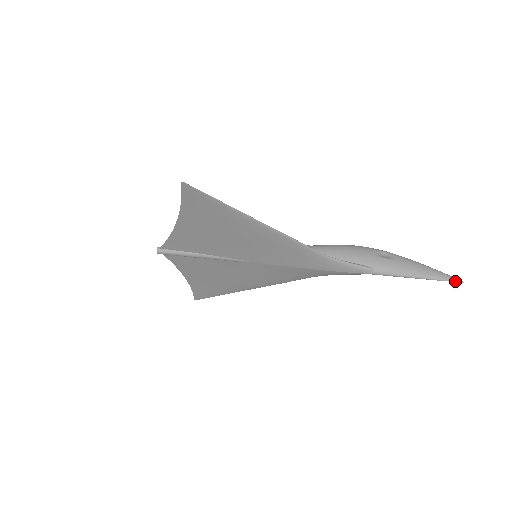
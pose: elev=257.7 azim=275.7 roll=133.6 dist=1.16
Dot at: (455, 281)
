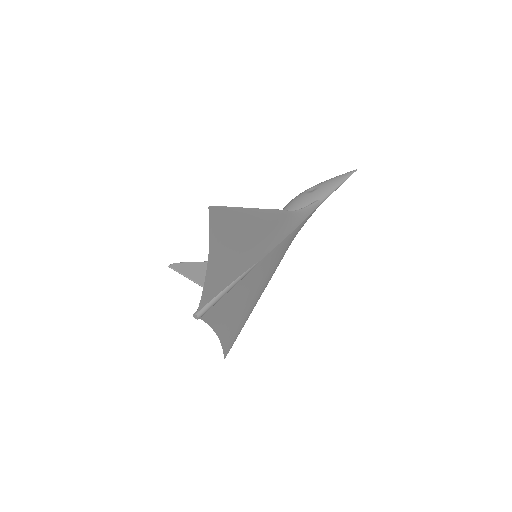
Dot at: (353, 172)
